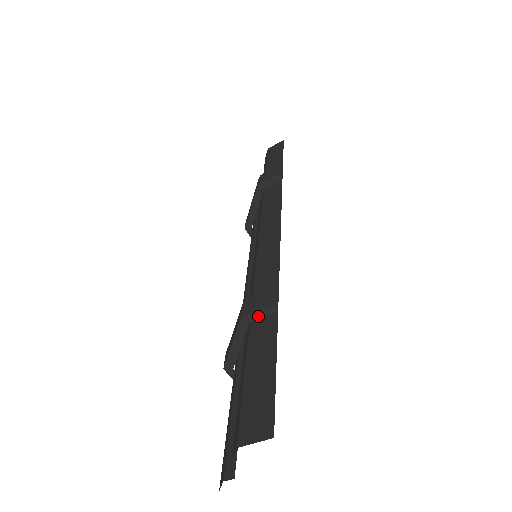
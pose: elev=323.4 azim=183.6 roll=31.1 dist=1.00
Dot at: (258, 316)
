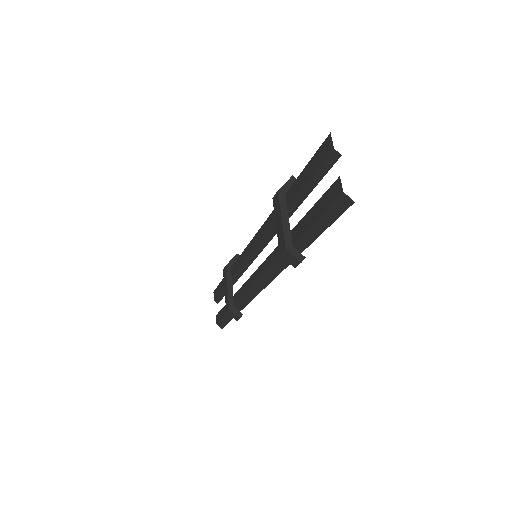
Dot at: (288, 187)
